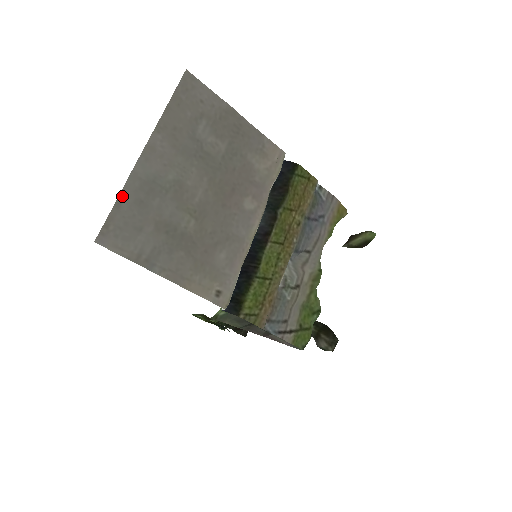
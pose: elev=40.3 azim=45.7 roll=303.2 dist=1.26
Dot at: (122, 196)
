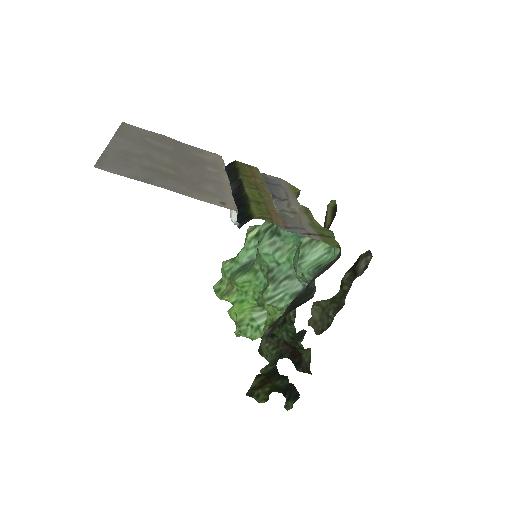
Dot at: (105, 153)
